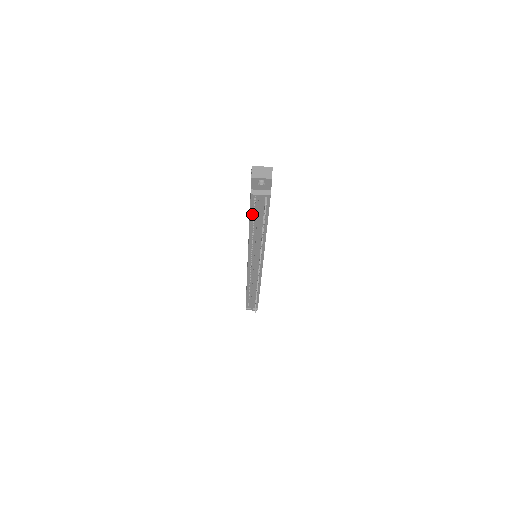
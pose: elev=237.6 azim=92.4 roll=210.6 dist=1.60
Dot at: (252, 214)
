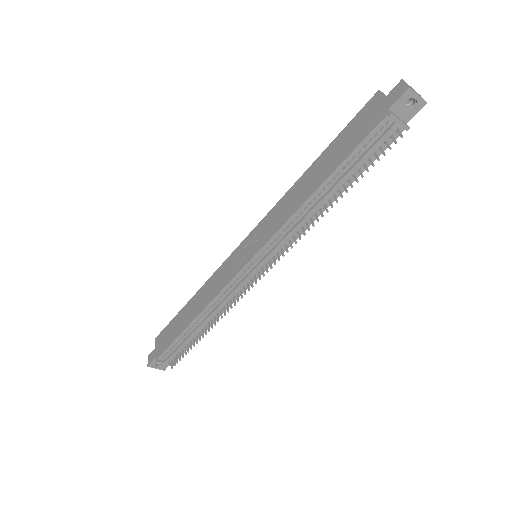
Dot at: (351, 157)
